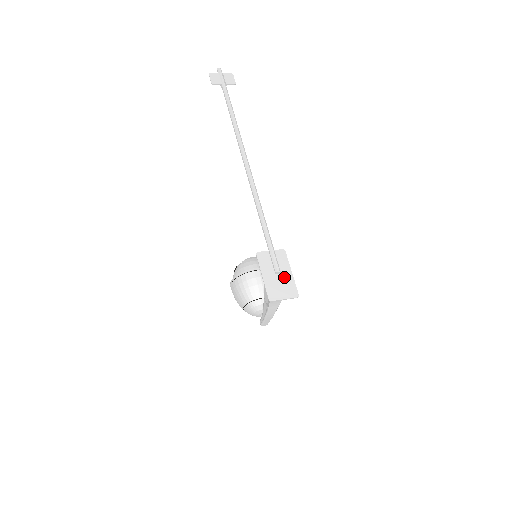
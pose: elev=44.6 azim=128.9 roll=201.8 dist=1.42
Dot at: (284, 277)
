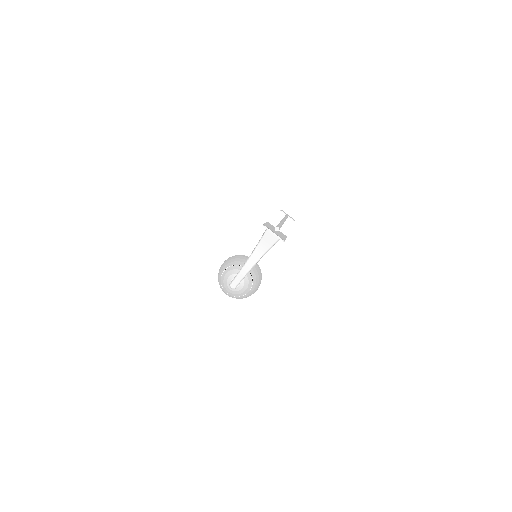
Dot at: (279, 234)
